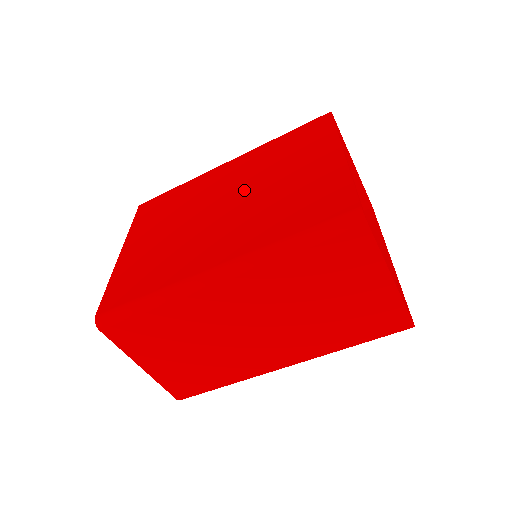
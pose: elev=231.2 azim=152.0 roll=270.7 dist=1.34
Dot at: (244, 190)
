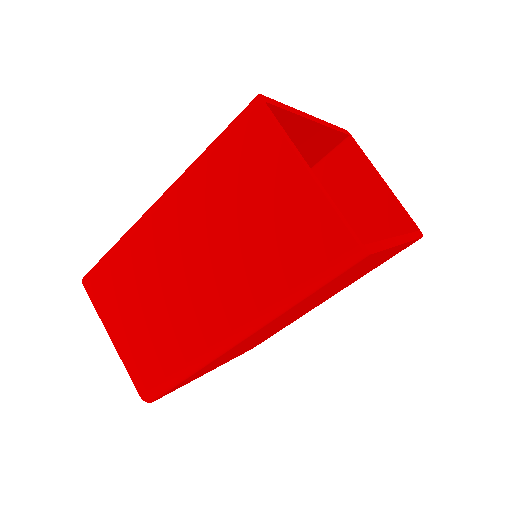
Dot at: occluded
